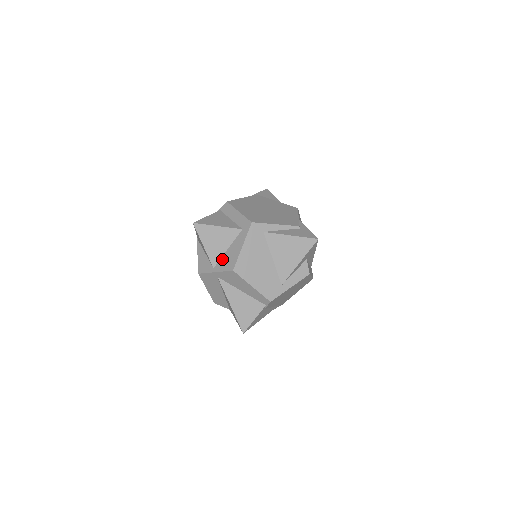
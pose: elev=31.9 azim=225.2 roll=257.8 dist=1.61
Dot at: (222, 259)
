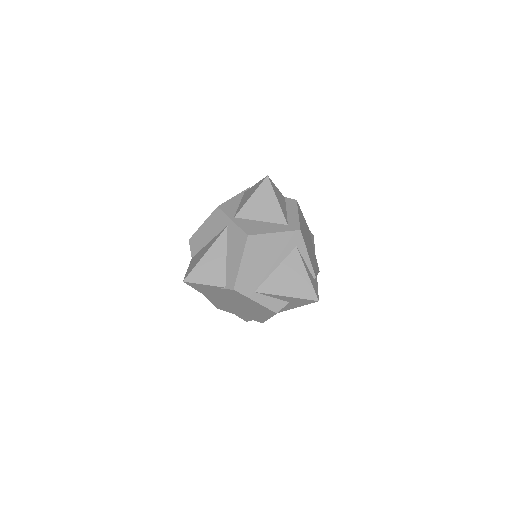
Dot at: (249, 221)
